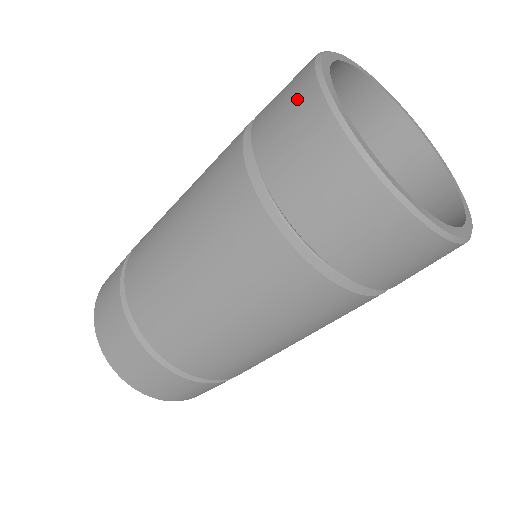
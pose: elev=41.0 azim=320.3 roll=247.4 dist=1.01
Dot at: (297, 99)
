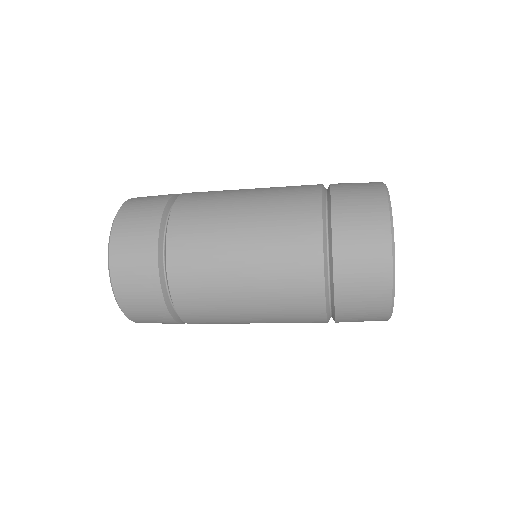
Dot at: (376, 292)
